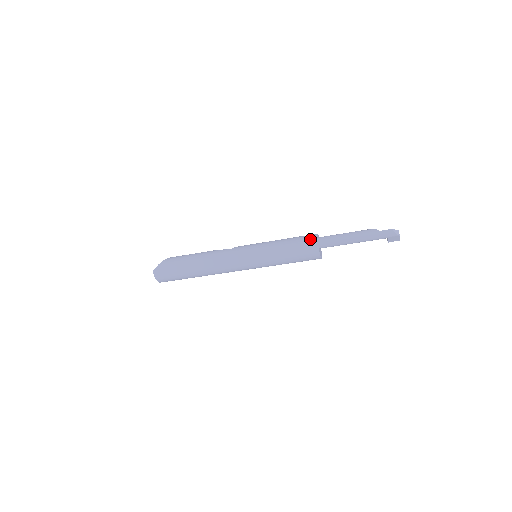
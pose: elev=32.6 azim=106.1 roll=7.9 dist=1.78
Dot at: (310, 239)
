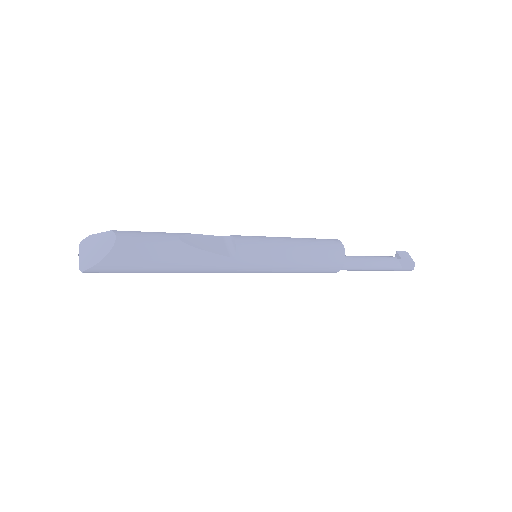
Dot at: (336, 266)
